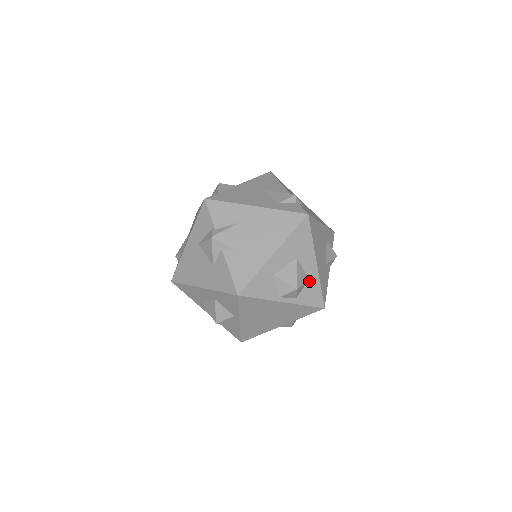
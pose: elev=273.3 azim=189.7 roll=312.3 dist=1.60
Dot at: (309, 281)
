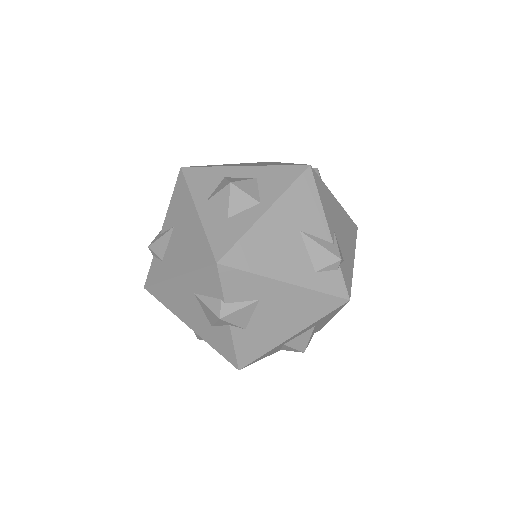
Dot at: (317, 328)
